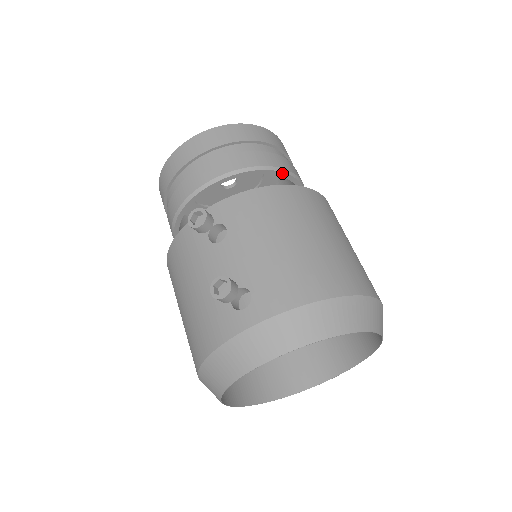
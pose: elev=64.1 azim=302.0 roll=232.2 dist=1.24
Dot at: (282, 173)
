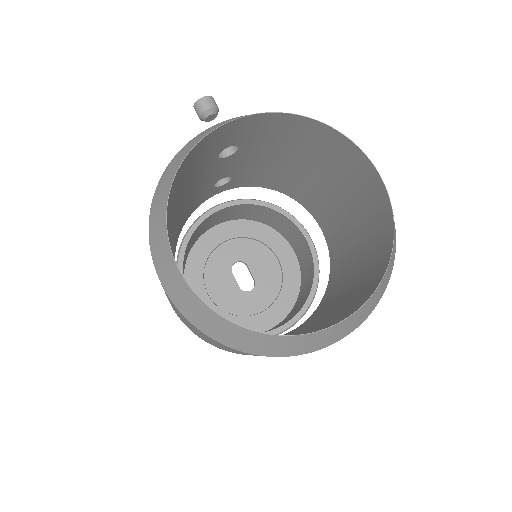
Dot at: (290, 216)
